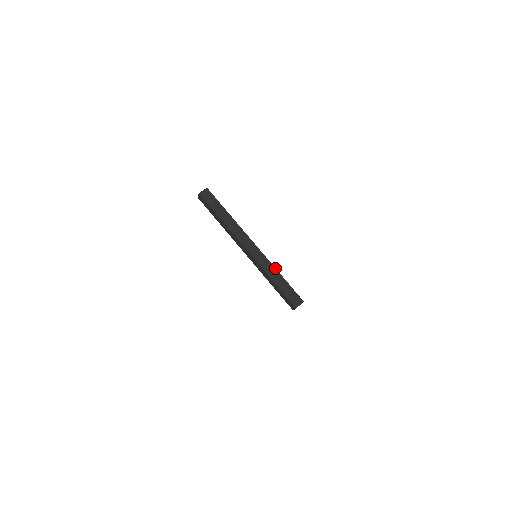
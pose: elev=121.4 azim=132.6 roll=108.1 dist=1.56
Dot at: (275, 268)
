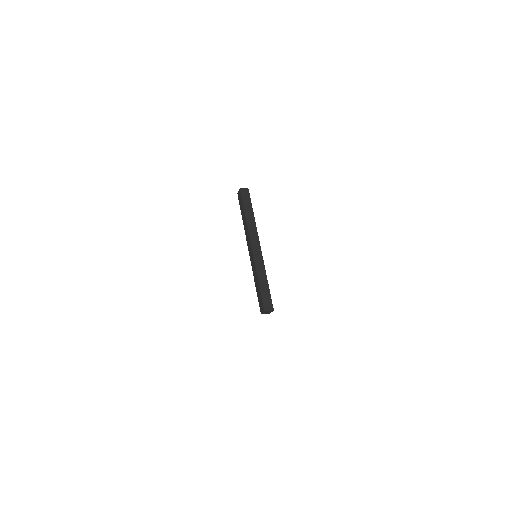
Dot at: occluded
